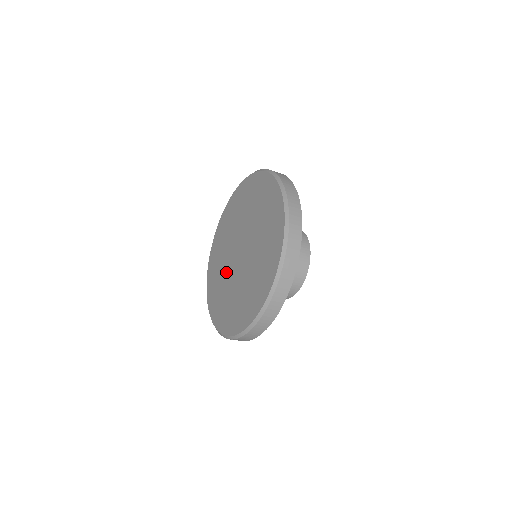
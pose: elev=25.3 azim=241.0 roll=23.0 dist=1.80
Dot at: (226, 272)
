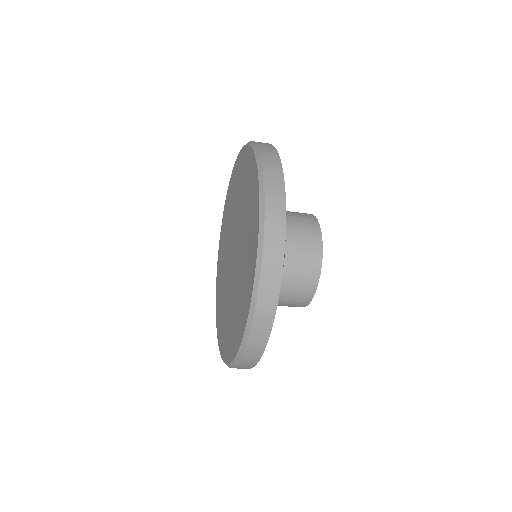
Dot at: (225, 264)
